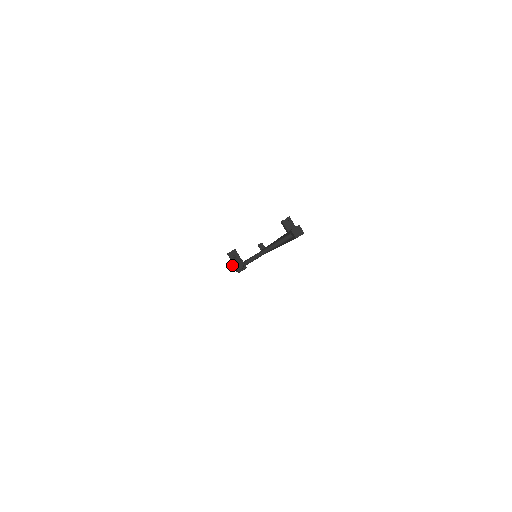
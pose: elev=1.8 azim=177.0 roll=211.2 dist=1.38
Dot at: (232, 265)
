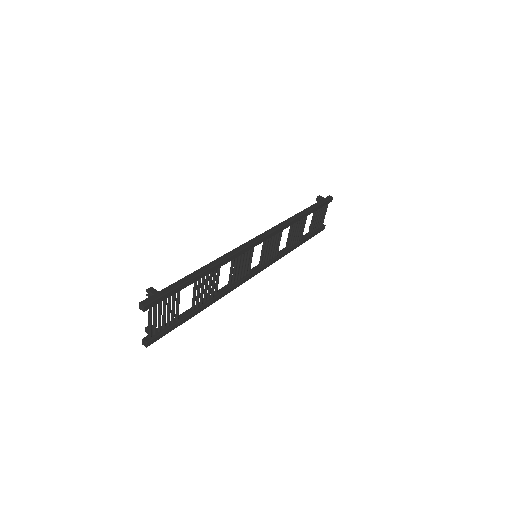
Dot at: occluded
